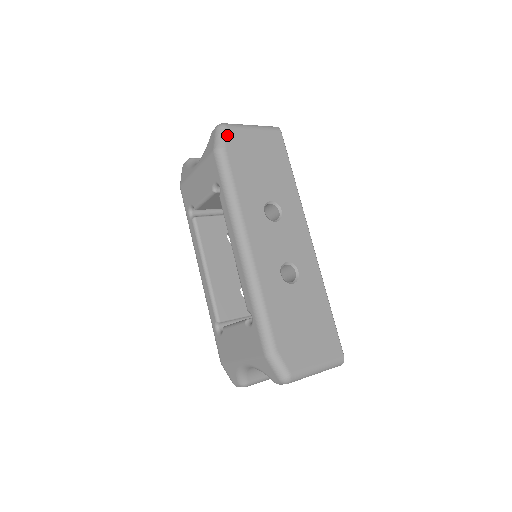
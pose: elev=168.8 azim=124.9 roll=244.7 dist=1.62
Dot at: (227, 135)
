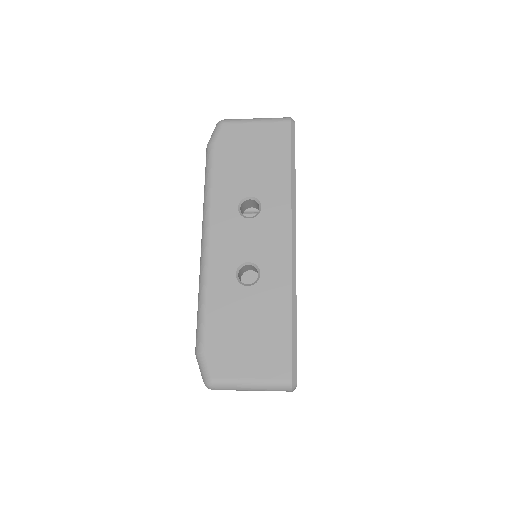
Dot at: (220, 131)
